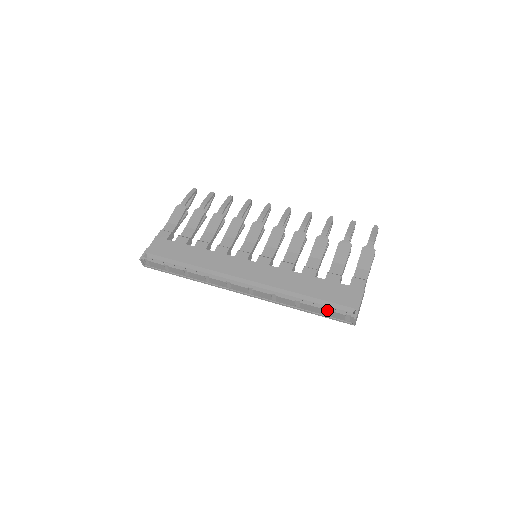
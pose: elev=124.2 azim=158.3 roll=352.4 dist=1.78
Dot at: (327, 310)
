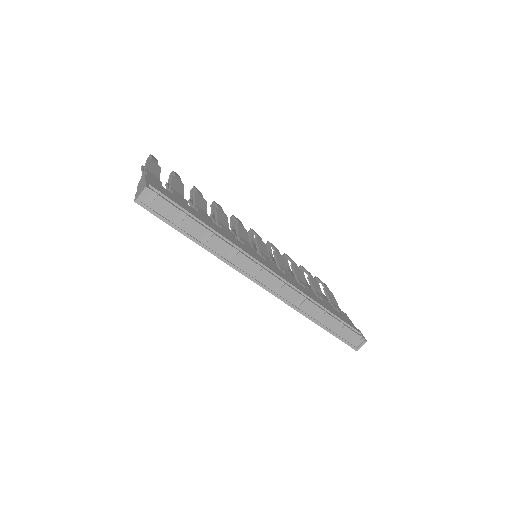
Dot at: (347, 327)
